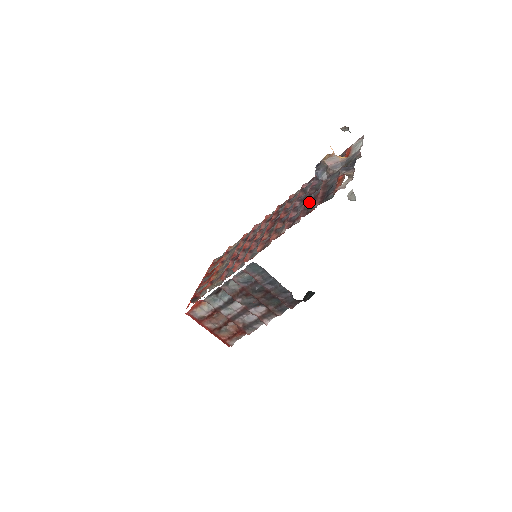
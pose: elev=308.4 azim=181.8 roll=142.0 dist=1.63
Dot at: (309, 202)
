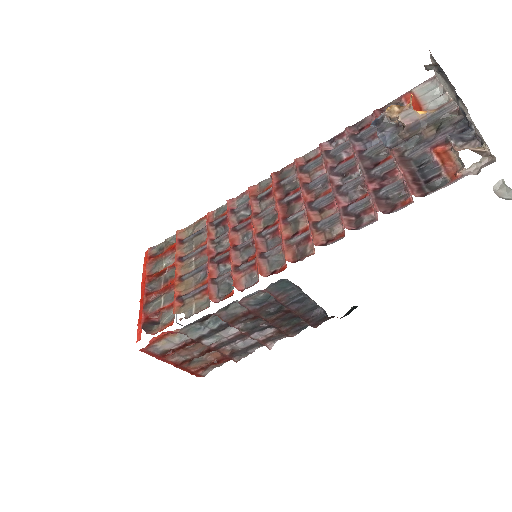
Dot at: (376, 184)
